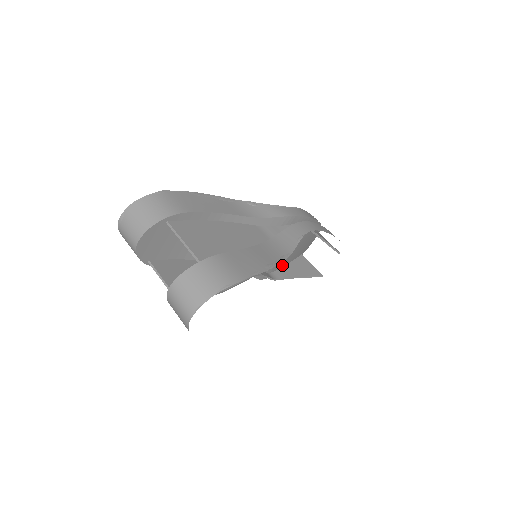
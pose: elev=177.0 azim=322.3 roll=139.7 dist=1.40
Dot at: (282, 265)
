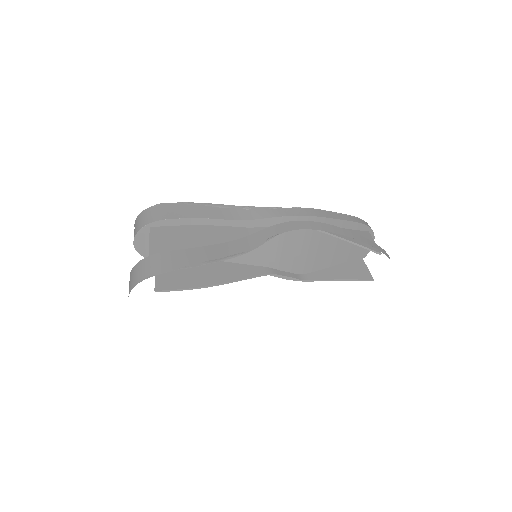
Dot at: (321, 267)
